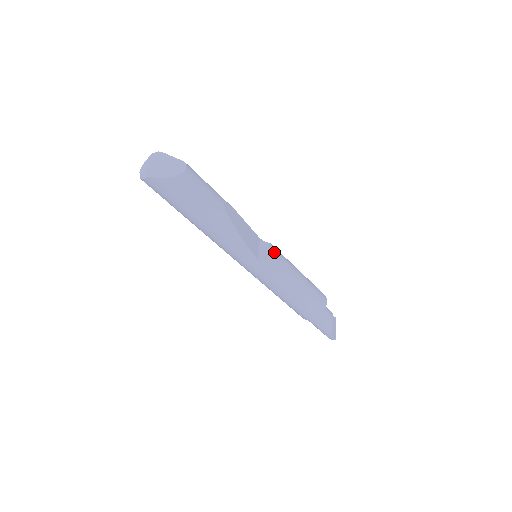
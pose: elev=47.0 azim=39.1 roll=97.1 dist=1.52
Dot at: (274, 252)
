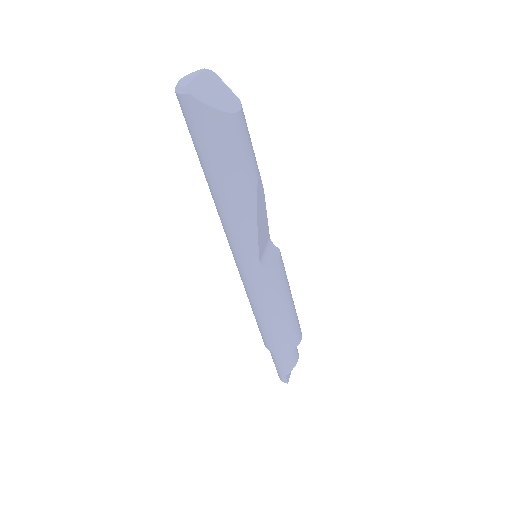
Dot at: (280, 261)
